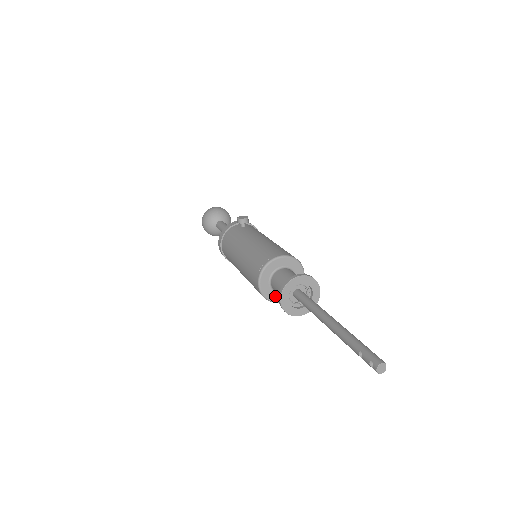
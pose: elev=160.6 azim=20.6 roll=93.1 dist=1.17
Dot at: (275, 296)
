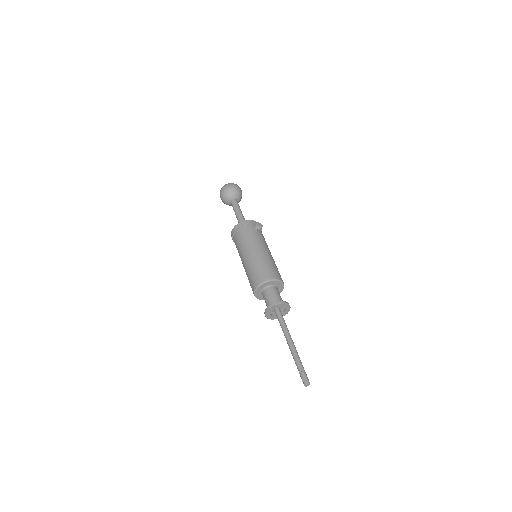
Dot at: (260, 296)
